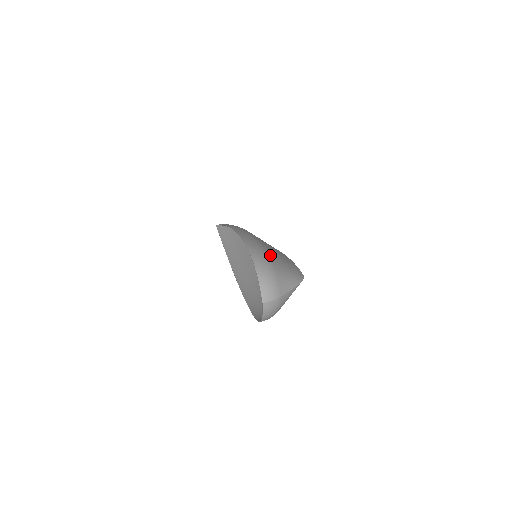
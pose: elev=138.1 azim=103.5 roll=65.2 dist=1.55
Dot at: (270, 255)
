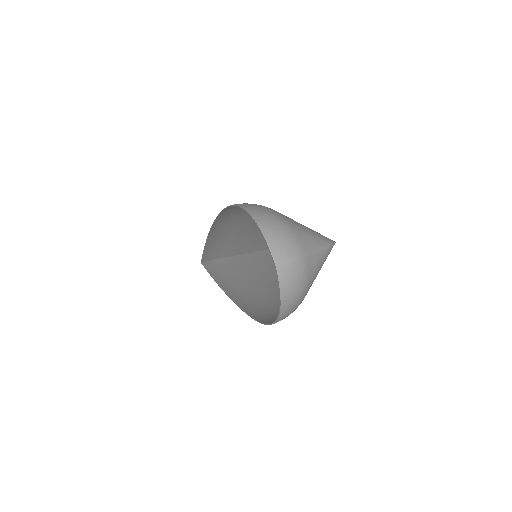
Dot at: occluded
